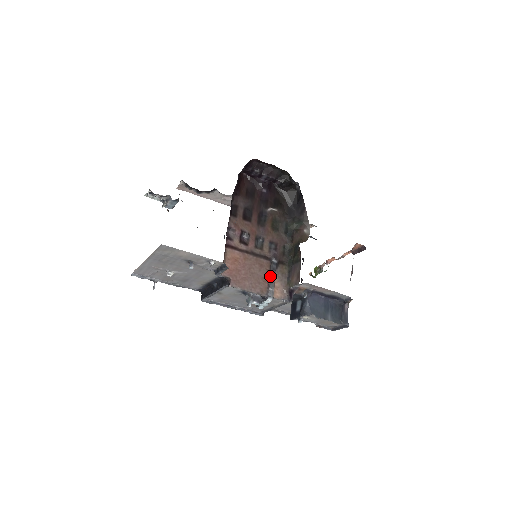
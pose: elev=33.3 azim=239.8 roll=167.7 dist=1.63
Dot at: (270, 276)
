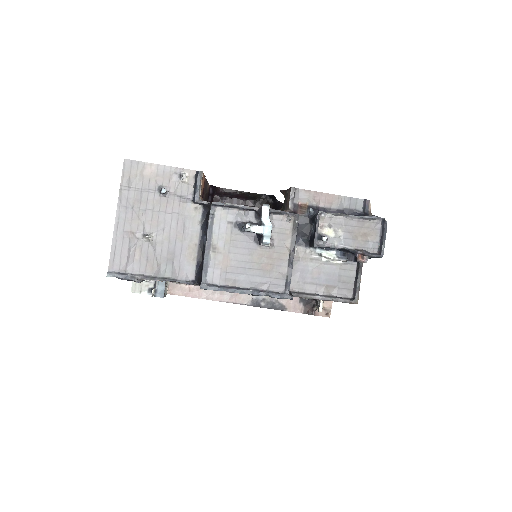
Dot at: occluded
